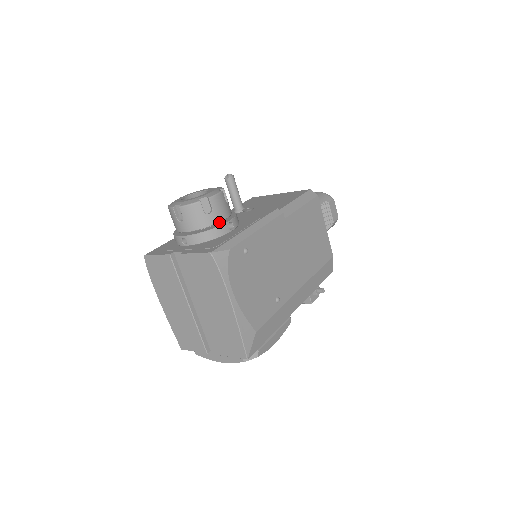
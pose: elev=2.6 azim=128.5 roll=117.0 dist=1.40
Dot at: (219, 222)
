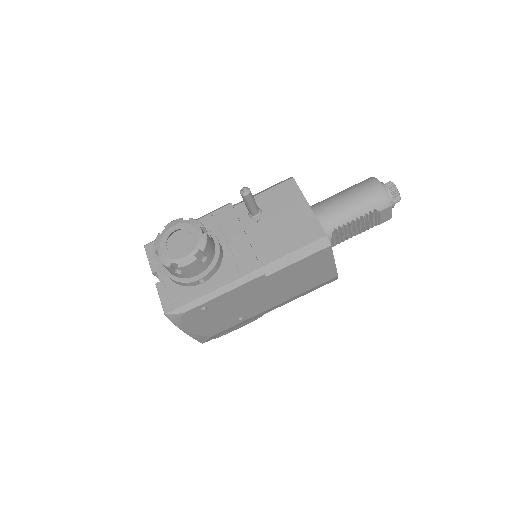
Dot at: (190, 277)
